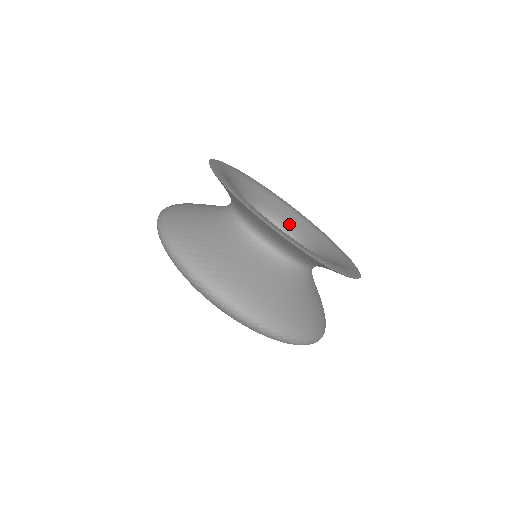
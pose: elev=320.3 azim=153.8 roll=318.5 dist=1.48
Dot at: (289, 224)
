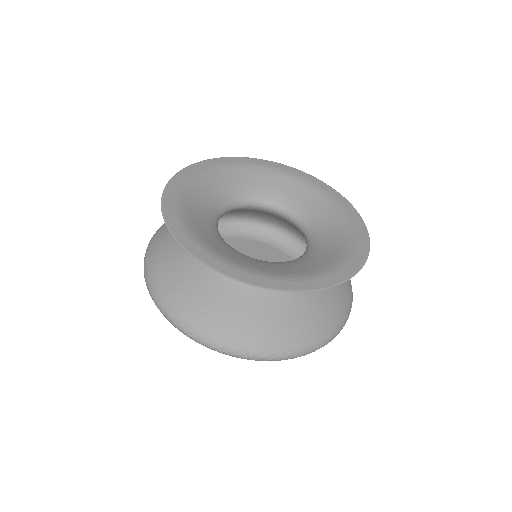
Dot at: (307, 214)
